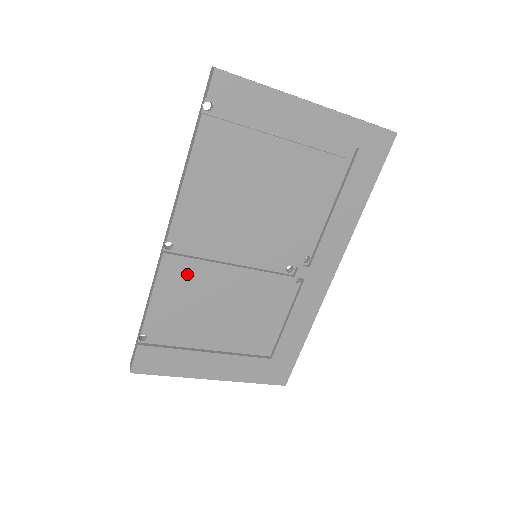
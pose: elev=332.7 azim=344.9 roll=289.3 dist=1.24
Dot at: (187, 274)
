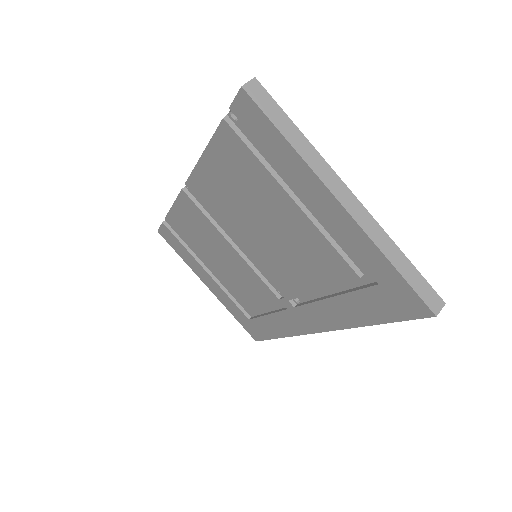
Dot at: (197, 217)
